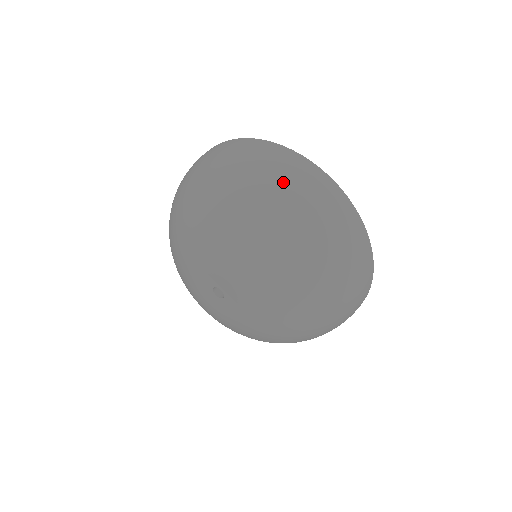
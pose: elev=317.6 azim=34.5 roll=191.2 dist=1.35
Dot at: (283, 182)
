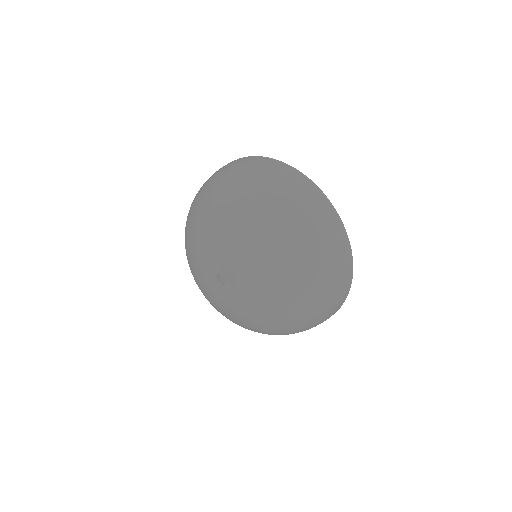
Dot at: (230, 171)
